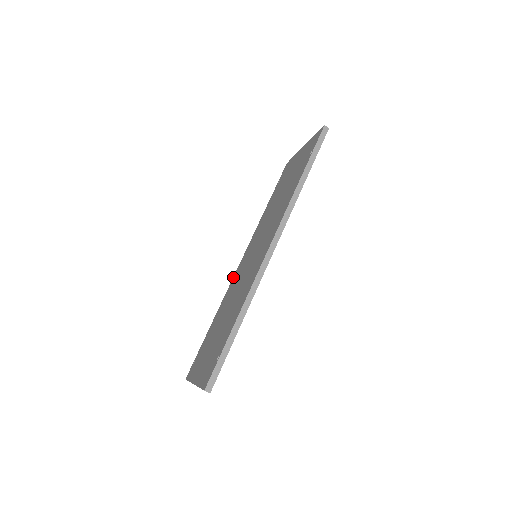
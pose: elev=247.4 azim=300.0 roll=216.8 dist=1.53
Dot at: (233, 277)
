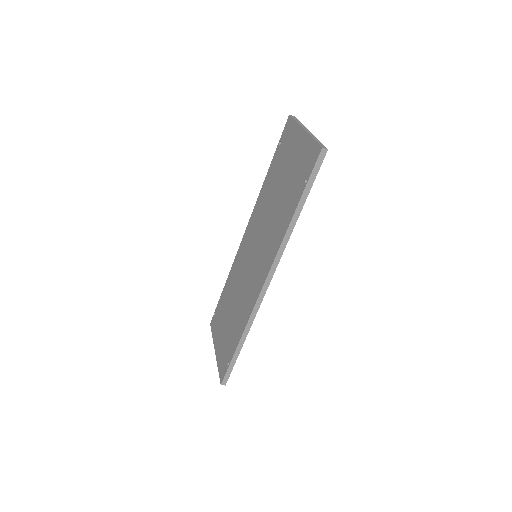
Dot at: (239, 246)
